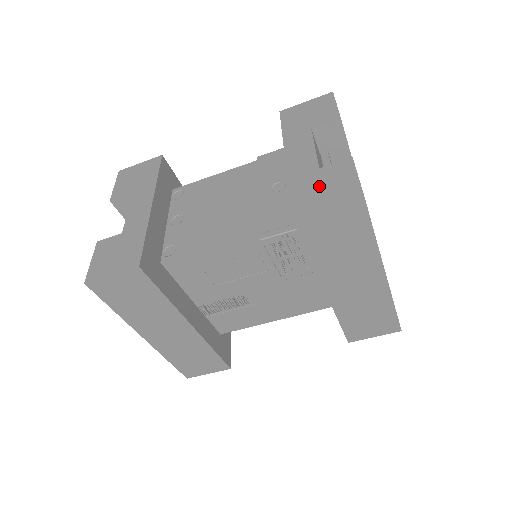
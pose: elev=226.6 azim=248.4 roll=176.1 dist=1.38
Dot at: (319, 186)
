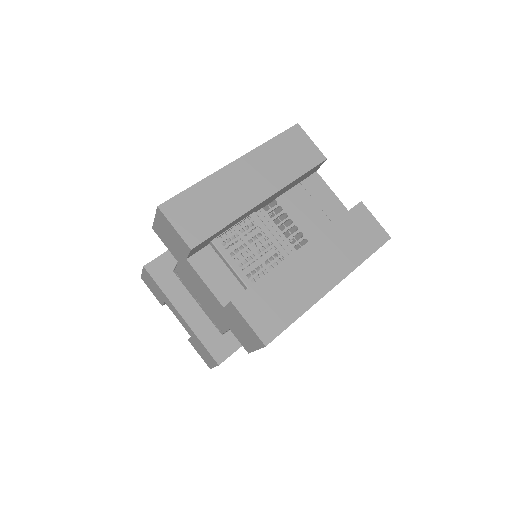
Dot at: (237, 327)
